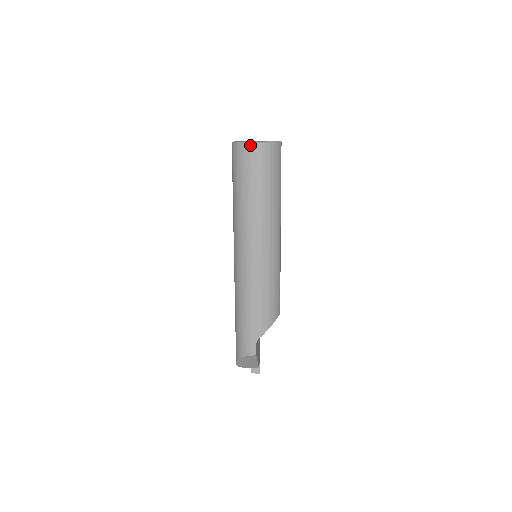
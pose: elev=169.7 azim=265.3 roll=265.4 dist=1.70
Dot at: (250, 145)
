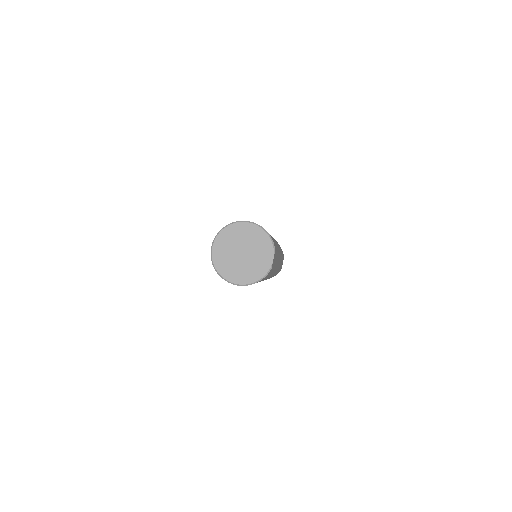
Dot at: (231, 283)
